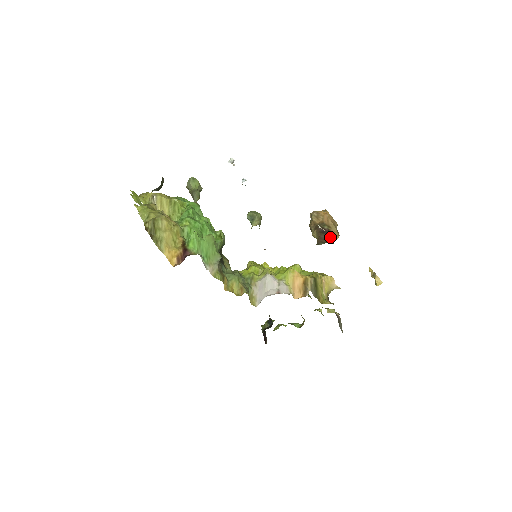
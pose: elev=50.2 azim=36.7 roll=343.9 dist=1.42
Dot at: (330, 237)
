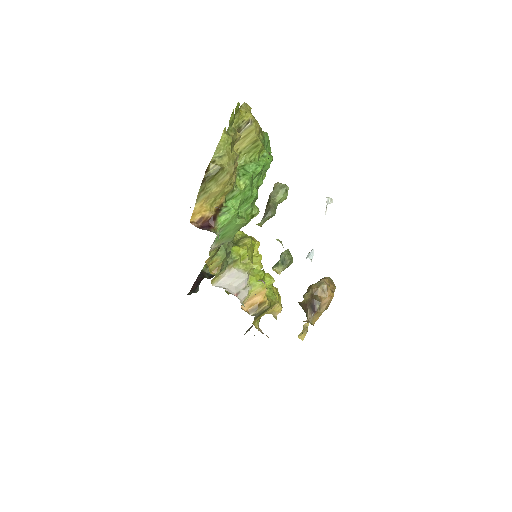
Dot at: (311, 316)
